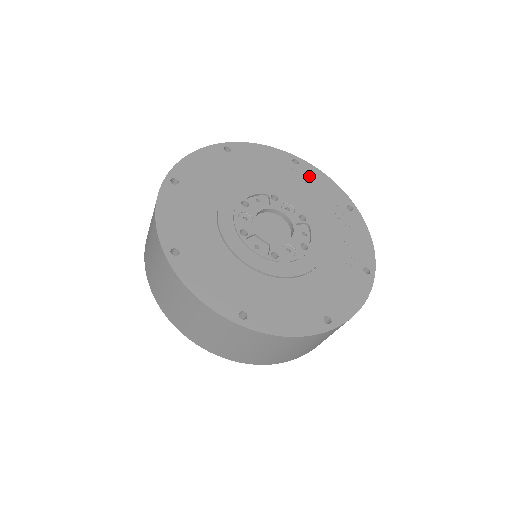
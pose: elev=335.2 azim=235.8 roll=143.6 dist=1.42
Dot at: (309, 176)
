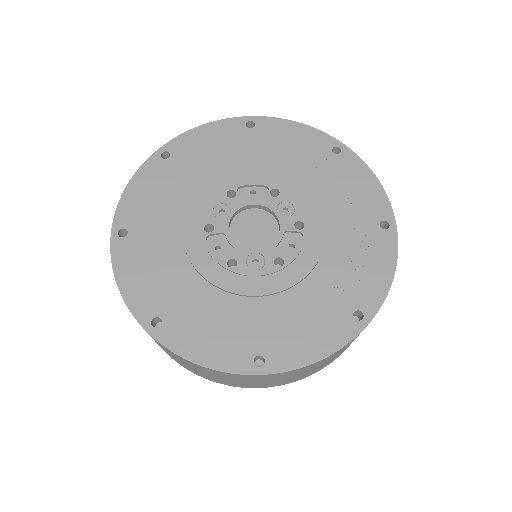
Dot at: (345, 172)
